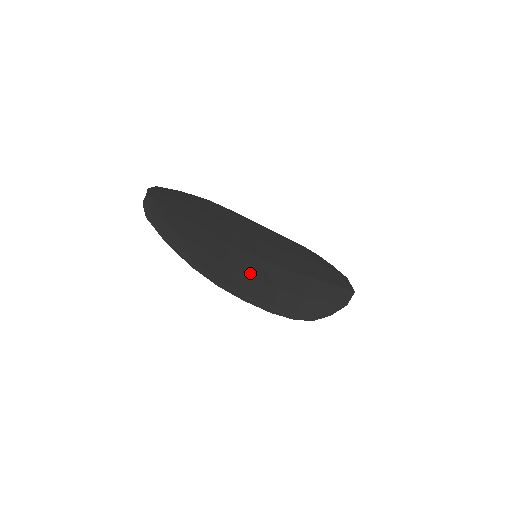
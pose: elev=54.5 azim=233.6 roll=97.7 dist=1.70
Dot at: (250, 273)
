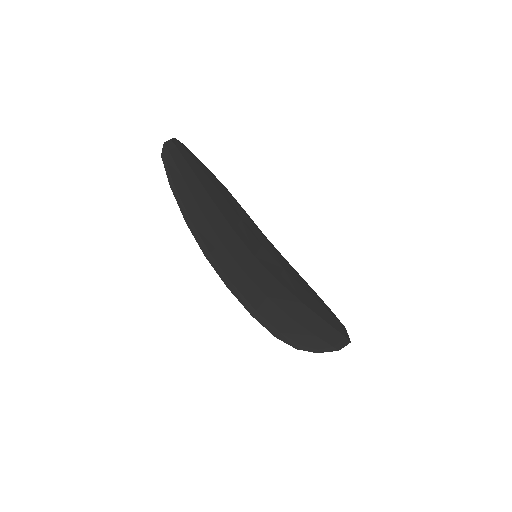
Dot at: (244, 267)
